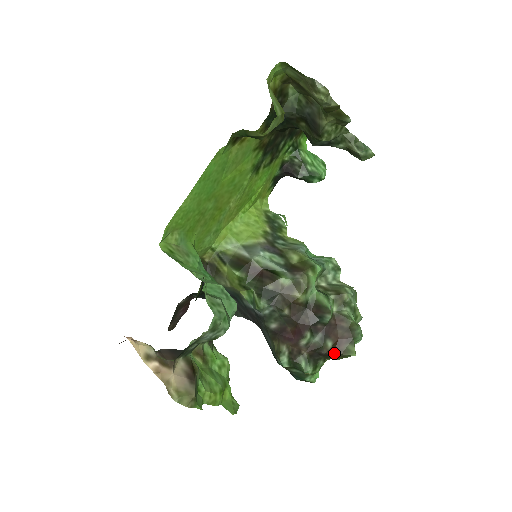
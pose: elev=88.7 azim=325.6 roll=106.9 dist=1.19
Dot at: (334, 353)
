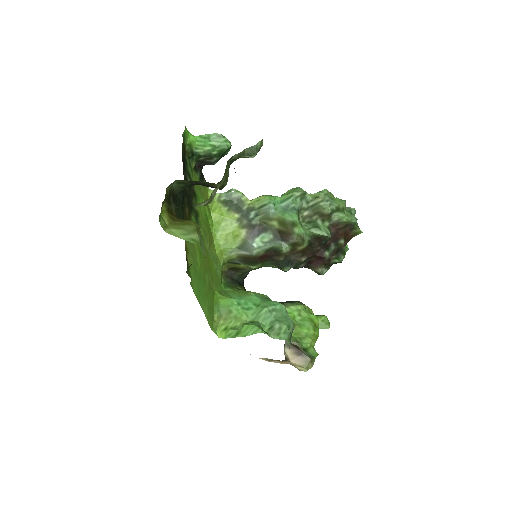
Dot at: (348, 240)
